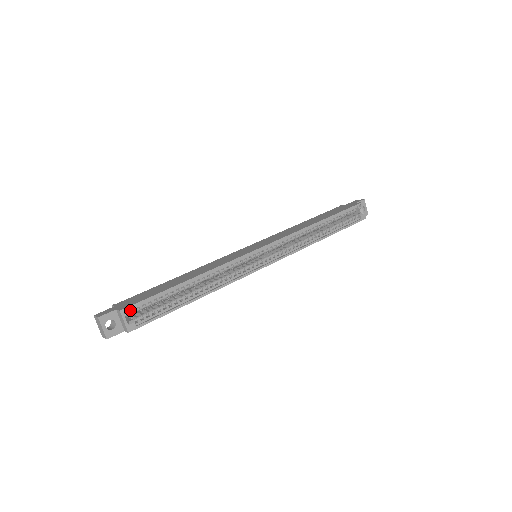
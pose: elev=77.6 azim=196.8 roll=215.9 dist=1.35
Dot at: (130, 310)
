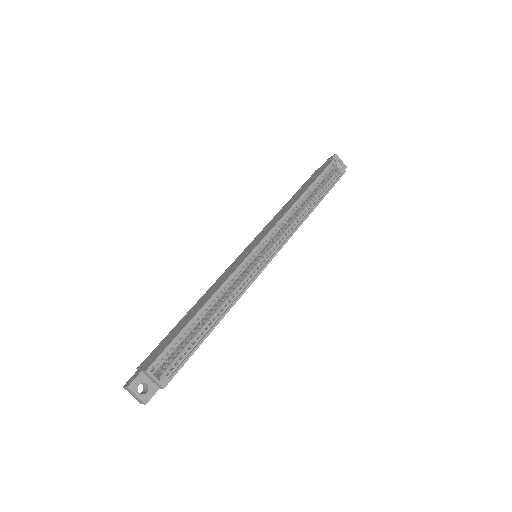
Dot at: (155, 366)
